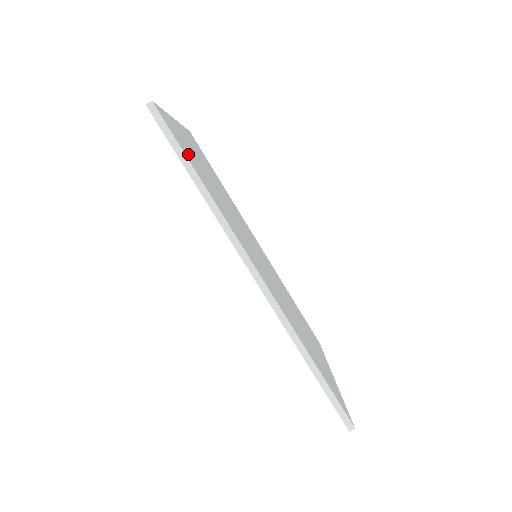
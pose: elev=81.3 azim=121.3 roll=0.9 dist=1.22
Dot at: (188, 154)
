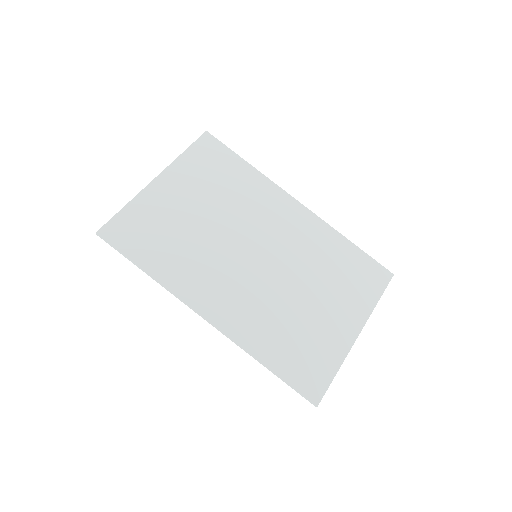
Dot at: (140, 243)
